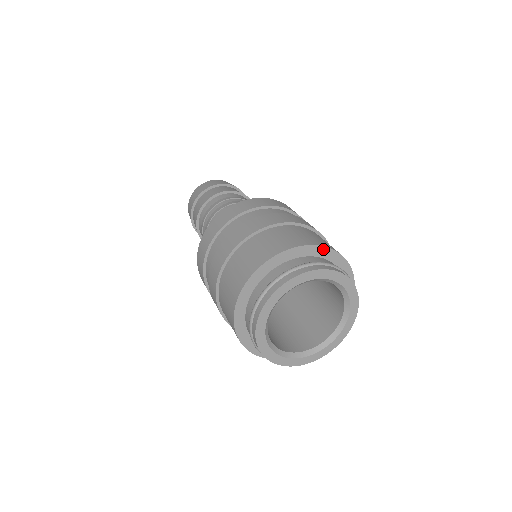
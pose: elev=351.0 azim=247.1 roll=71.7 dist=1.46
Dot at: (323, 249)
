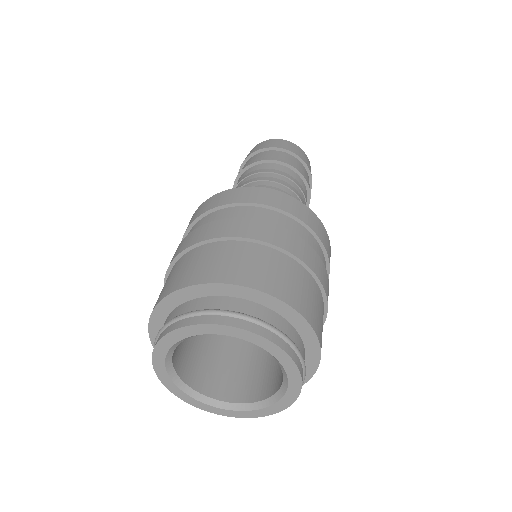
Dot at: (226, 286)
